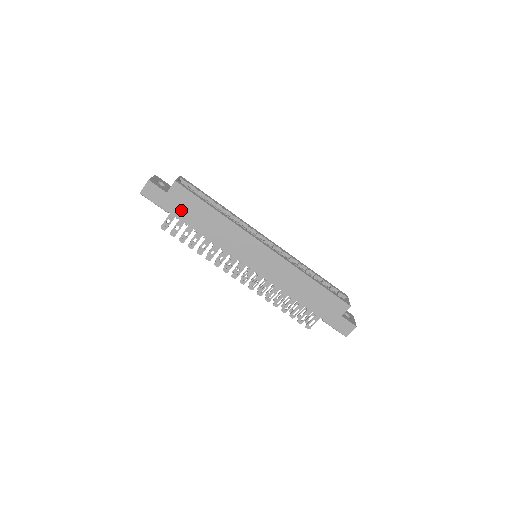
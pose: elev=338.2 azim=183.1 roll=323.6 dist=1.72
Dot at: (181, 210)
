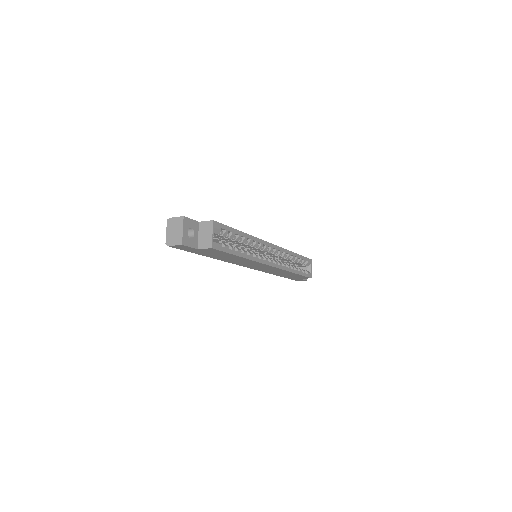
Dot at: (206, 253)
